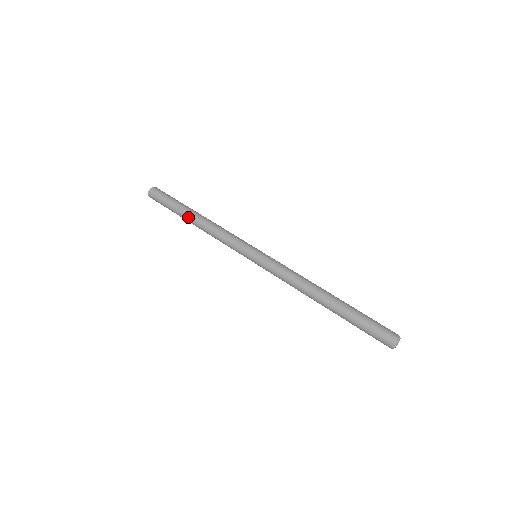
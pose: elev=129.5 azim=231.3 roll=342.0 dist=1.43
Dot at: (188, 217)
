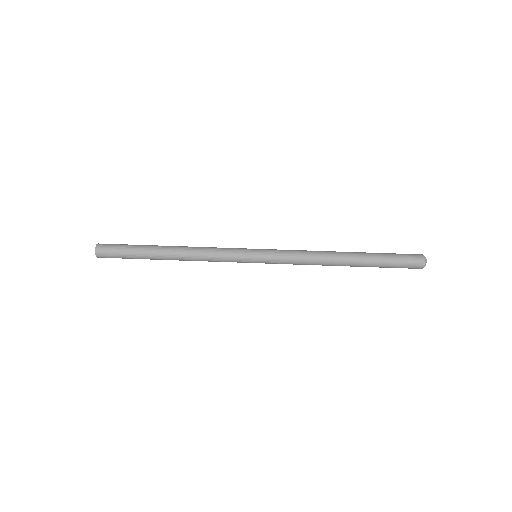
Dot at: (161, 258)
